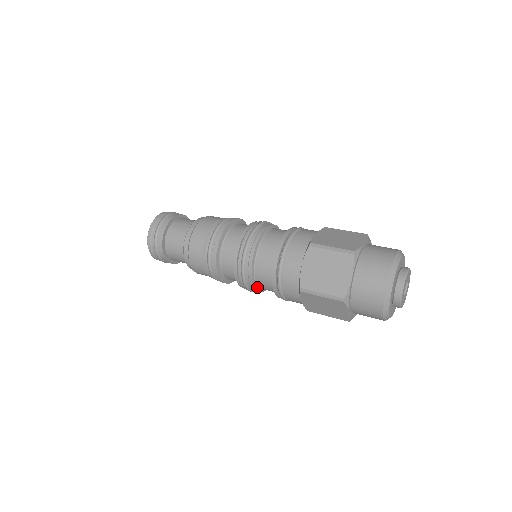
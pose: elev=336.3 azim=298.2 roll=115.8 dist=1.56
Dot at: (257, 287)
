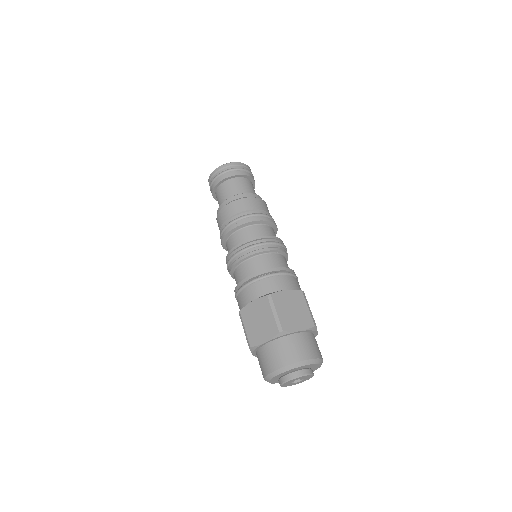
Dot at: occluded
